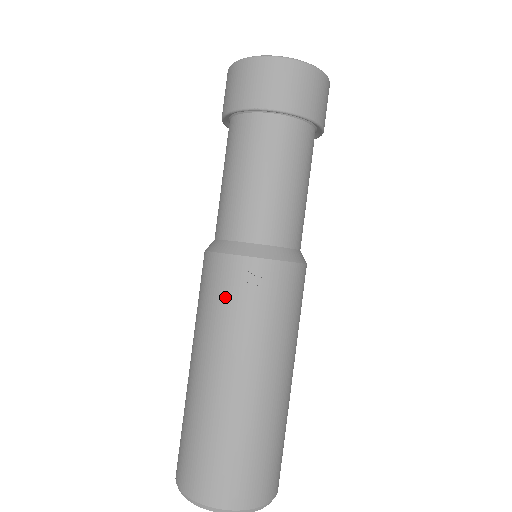
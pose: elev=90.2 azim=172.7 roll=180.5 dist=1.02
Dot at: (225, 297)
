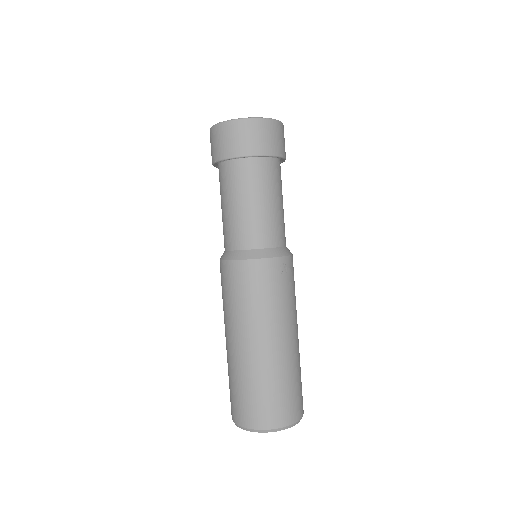
Dot at: (269, 288)
